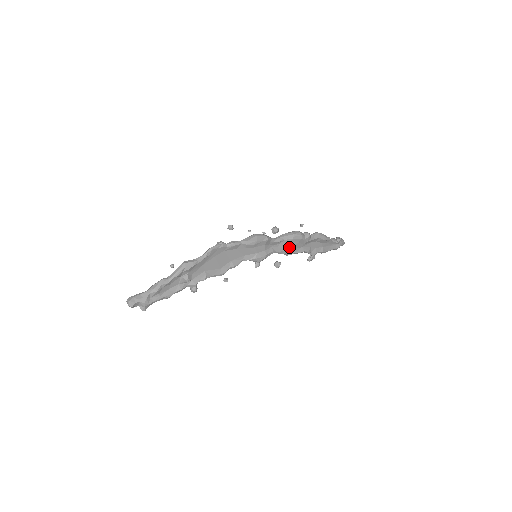
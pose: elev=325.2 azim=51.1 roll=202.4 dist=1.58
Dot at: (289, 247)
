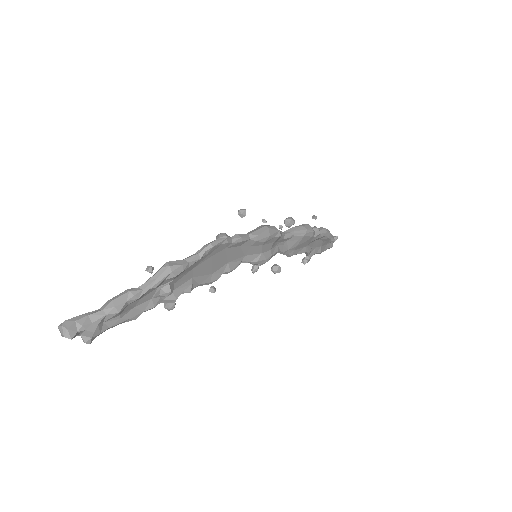
Dot at: (295, 246)
